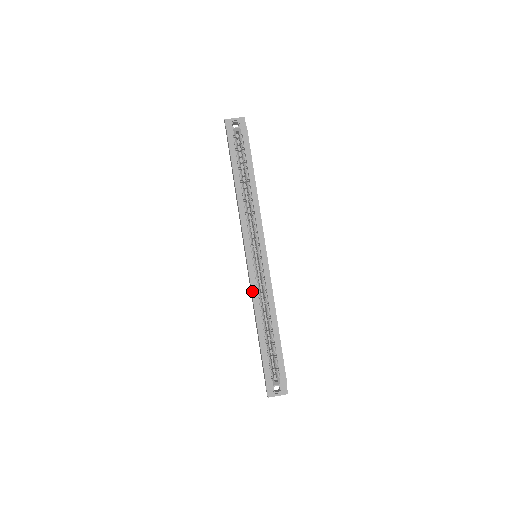
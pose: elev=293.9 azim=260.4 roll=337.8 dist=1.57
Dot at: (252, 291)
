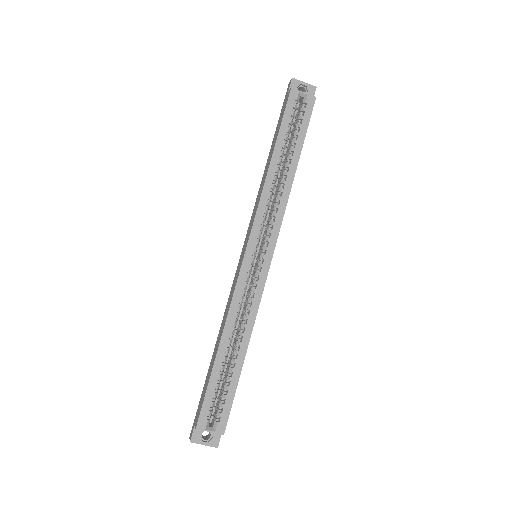
Dot at: (233, 296)
